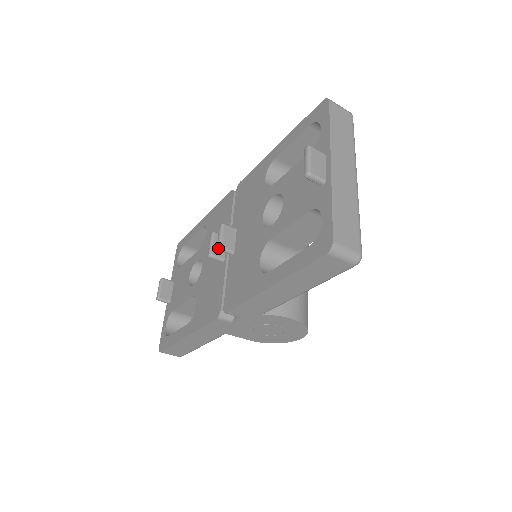
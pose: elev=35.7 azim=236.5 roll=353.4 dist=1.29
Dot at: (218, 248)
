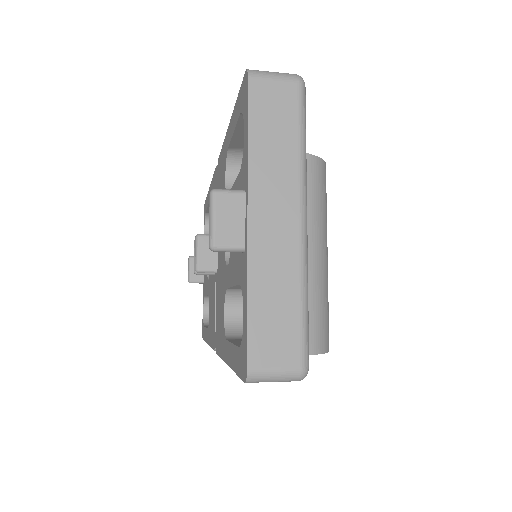
Dot at: occluded
